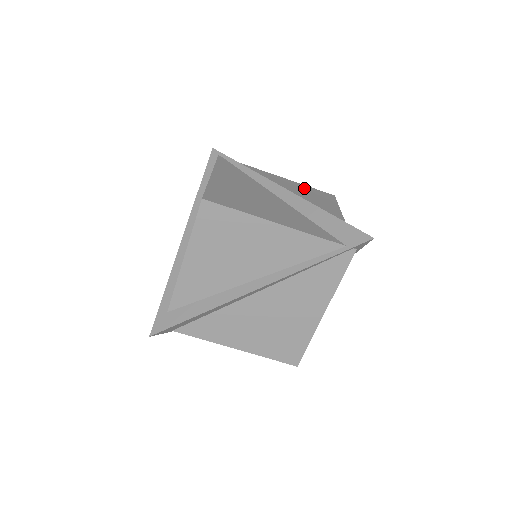
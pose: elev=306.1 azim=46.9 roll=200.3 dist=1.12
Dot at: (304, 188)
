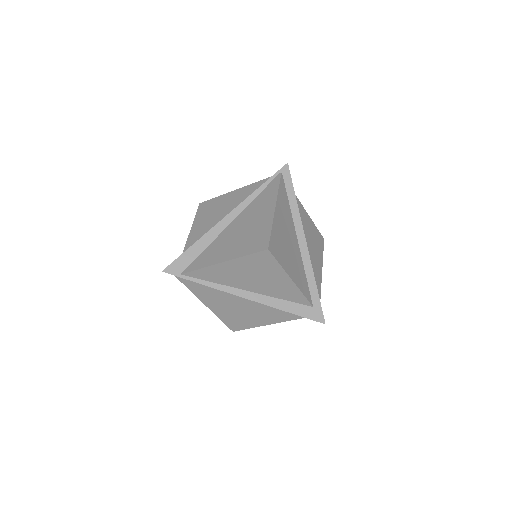
Dot at: occluded
